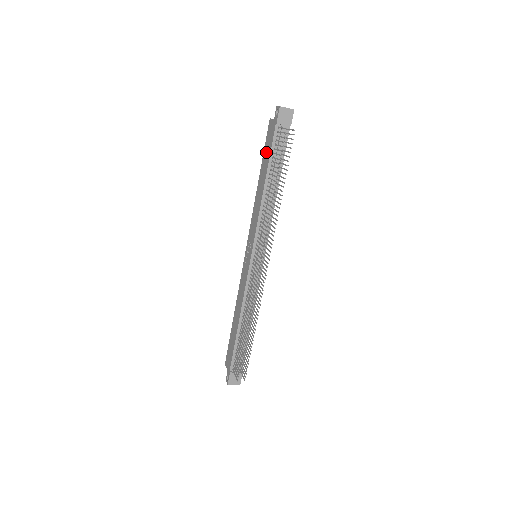
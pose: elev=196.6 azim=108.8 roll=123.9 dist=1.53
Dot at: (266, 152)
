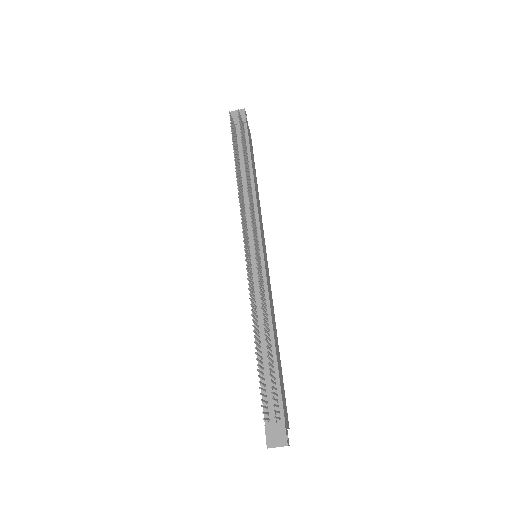
Dot at: occluded
